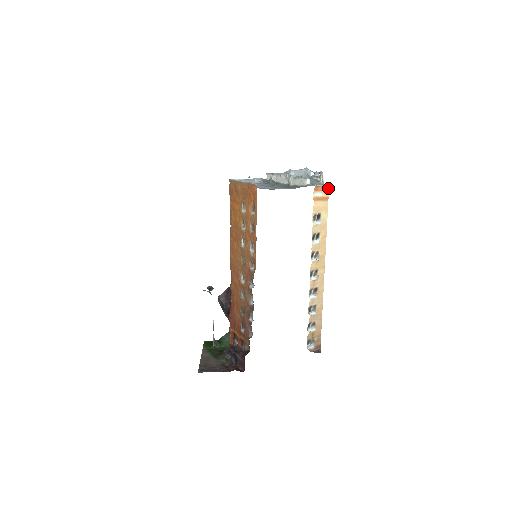
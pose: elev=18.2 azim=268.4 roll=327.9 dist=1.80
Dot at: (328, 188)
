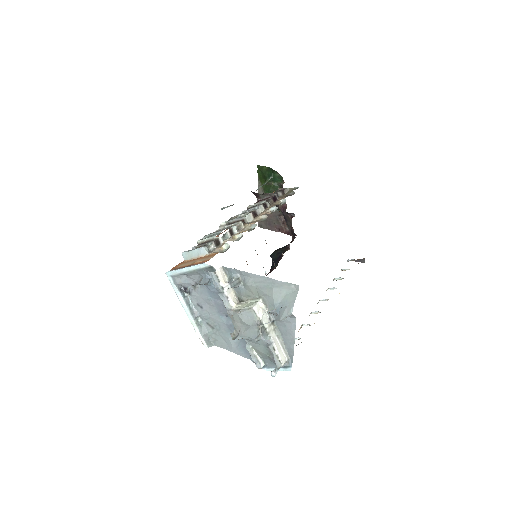
Dot at: occluded
